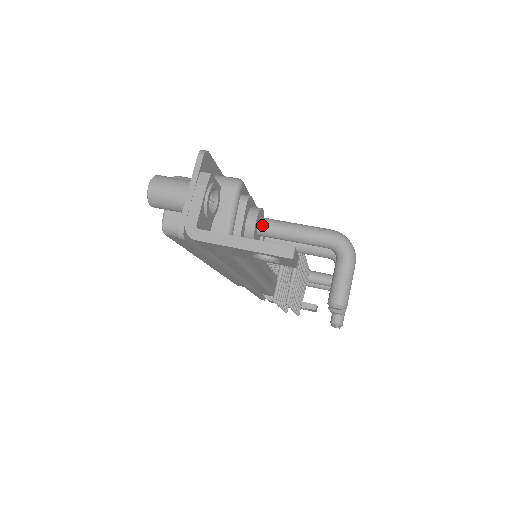
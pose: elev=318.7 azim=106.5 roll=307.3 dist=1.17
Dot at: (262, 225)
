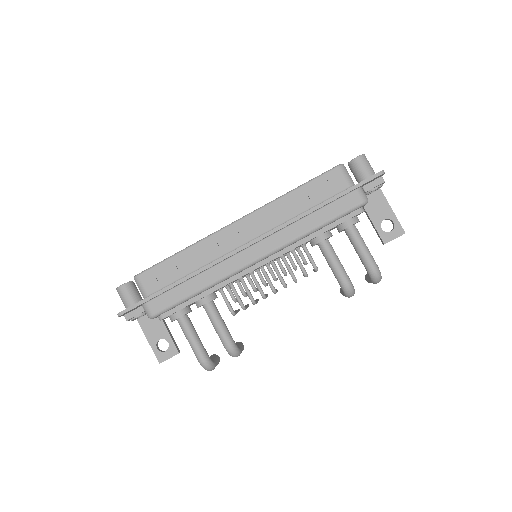
Dot at: (178, 322)
